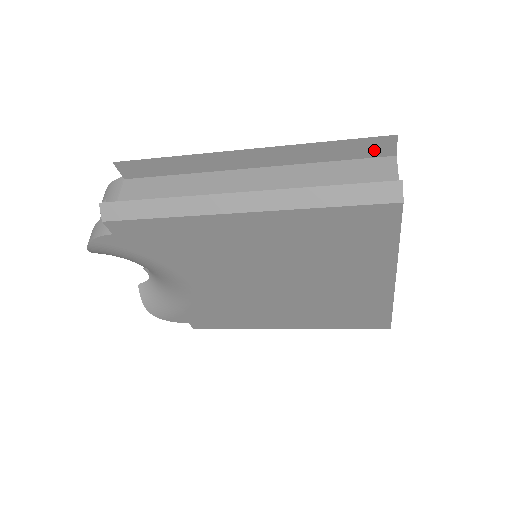
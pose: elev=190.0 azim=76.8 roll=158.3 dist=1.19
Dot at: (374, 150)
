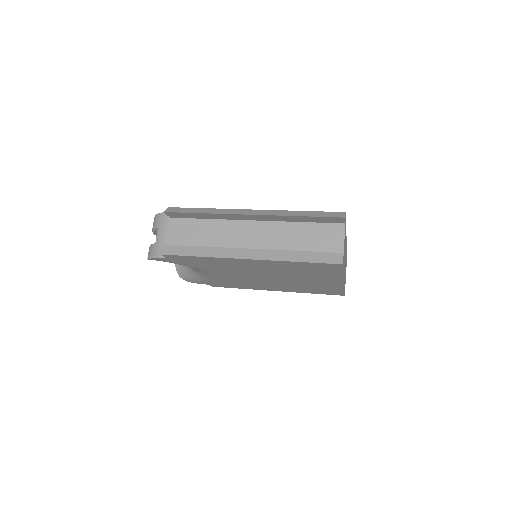
Dot at: (331, 221)
